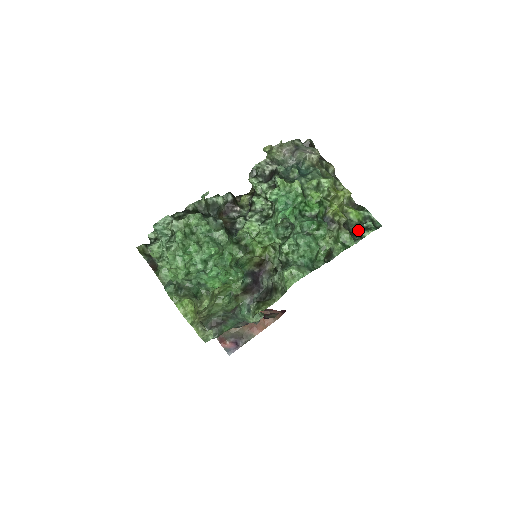
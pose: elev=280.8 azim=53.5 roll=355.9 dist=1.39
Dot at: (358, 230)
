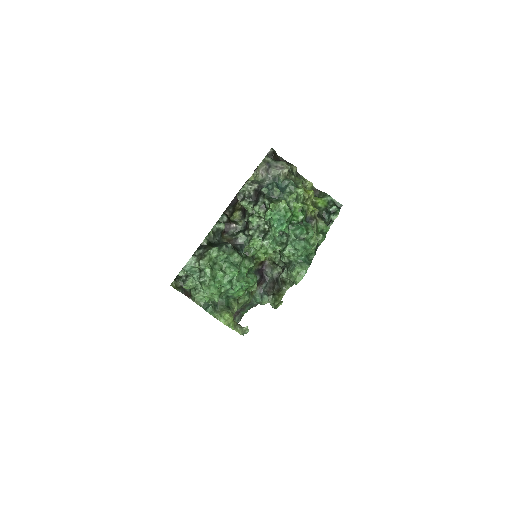
Dot at: (326, 213)
